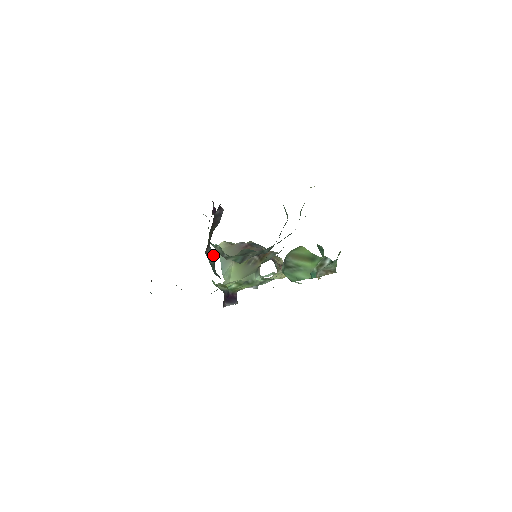
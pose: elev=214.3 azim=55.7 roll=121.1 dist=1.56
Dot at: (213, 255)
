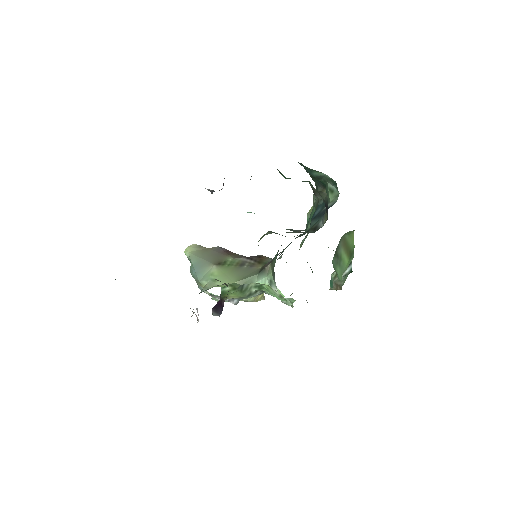
Dot at: occluded
